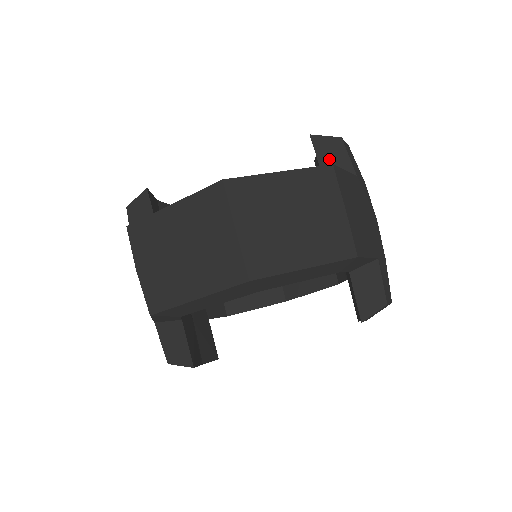
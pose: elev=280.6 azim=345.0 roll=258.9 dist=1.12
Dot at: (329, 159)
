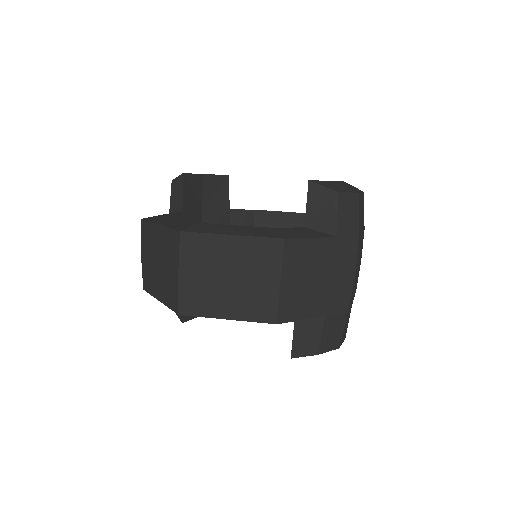
Dot at: (317, 211)
